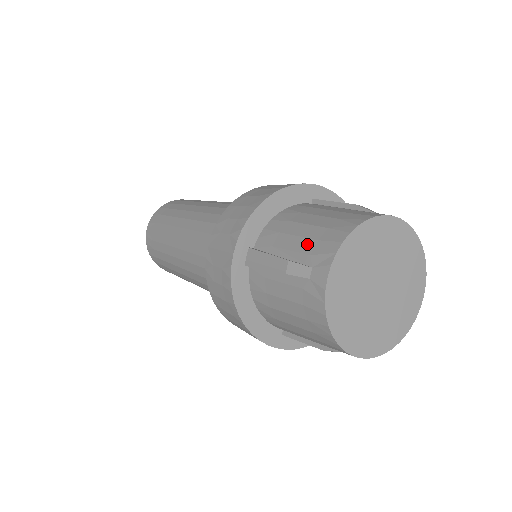
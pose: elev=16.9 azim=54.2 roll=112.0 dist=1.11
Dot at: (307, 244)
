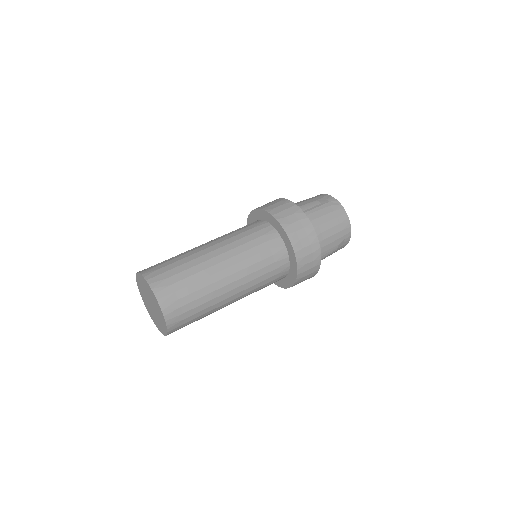
Dot at: (314, 199)
